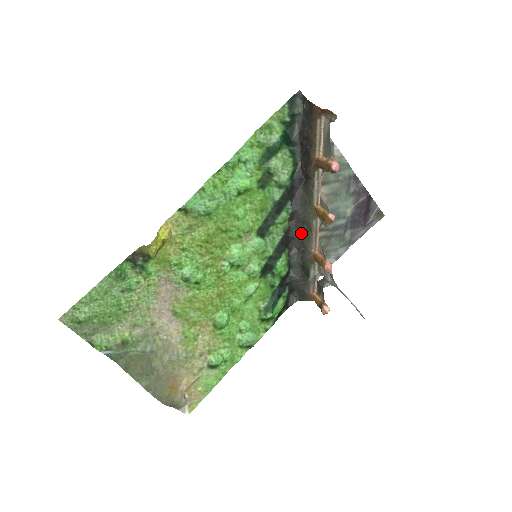
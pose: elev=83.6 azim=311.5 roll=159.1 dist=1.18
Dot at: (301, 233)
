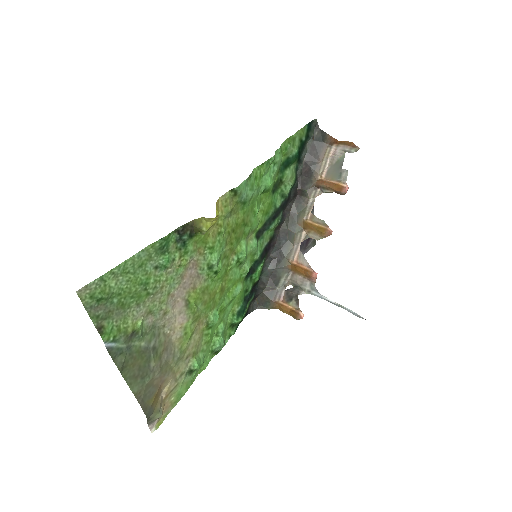
Dot at: (281, 243)
